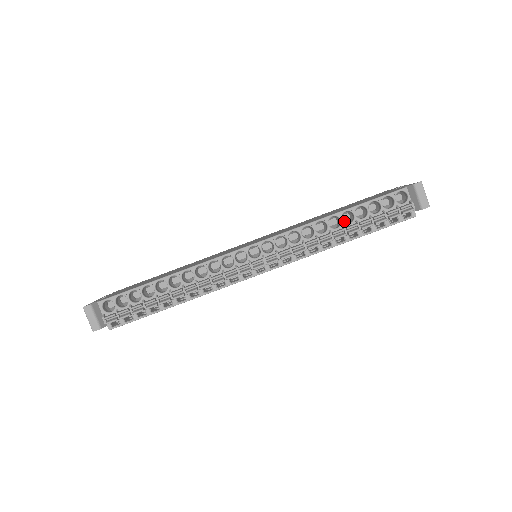
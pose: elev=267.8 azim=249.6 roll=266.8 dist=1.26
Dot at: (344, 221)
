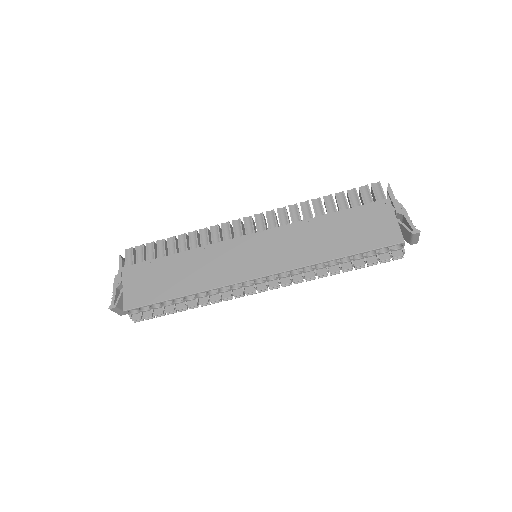
Dot at: occluded
